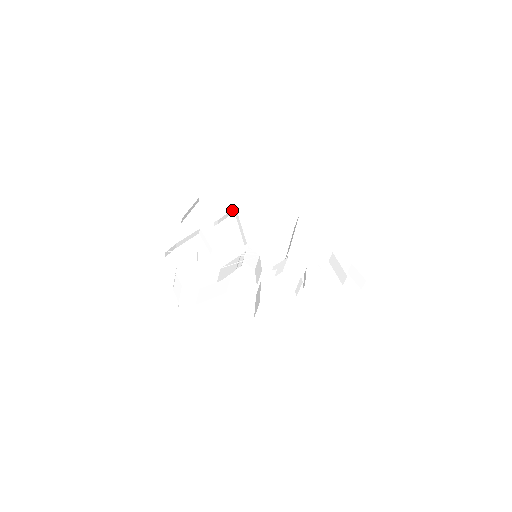
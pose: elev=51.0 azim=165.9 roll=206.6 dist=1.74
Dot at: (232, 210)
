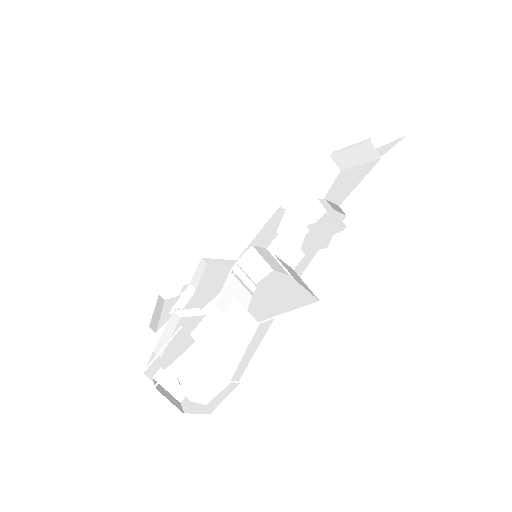
Dot at: (200, 264)
